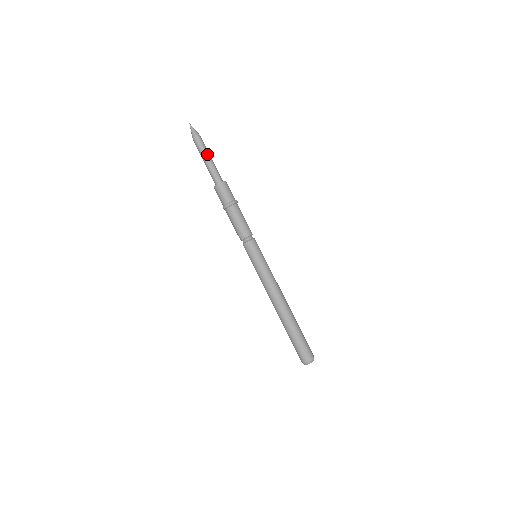
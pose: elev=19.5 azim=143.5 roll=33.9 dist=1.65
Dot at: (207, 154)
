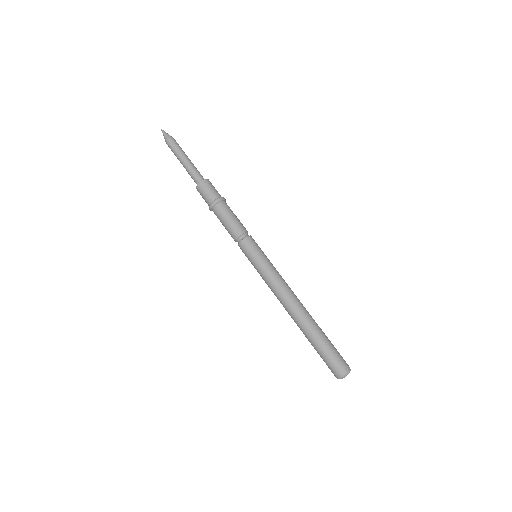
Dot at: (184, 154)
